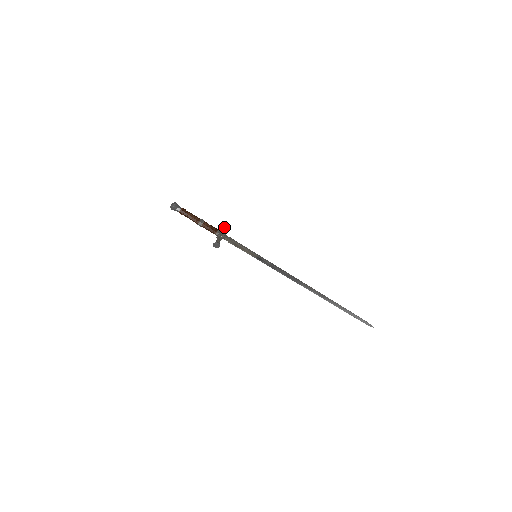
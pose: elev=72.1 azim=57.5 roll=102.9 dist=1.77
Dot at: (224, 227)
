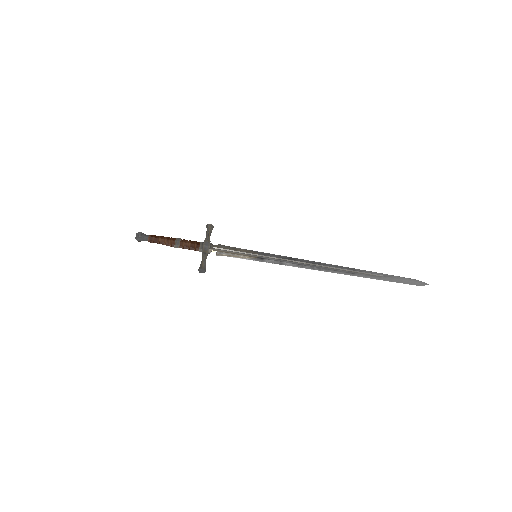
Dot at: (208, 233)
